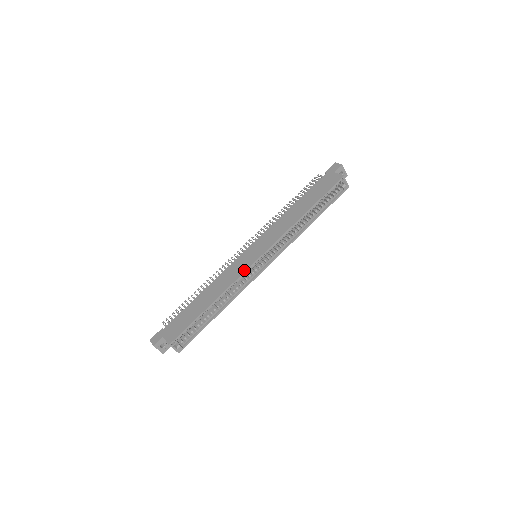
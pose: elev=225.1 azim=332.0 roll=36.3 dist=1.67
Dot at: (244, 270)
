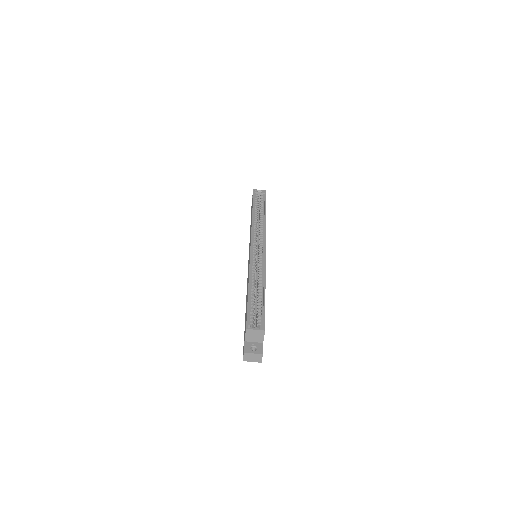
Dot at: (249, 258)
